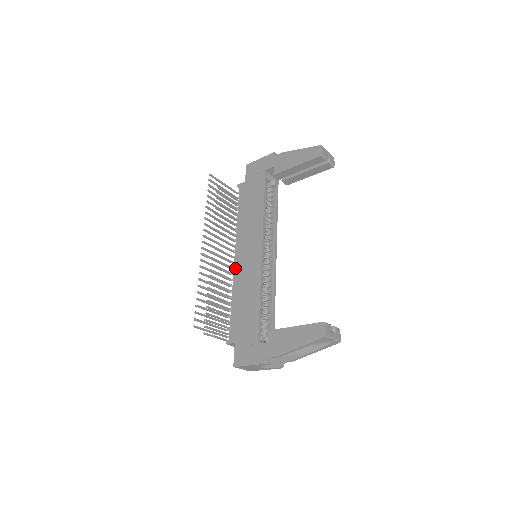
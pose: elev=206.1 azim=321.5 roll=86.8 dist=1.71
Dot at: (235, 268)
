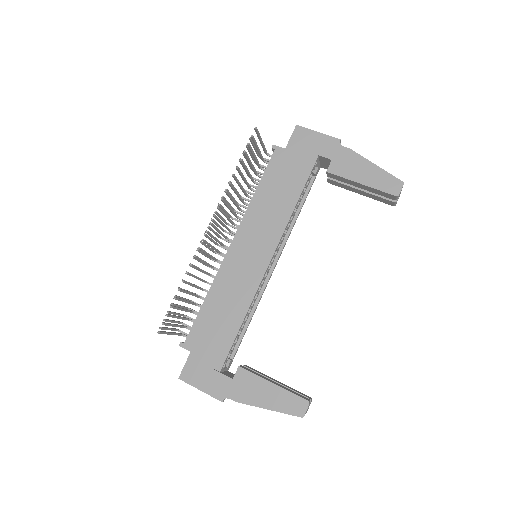
Dot at: (226, 259)
